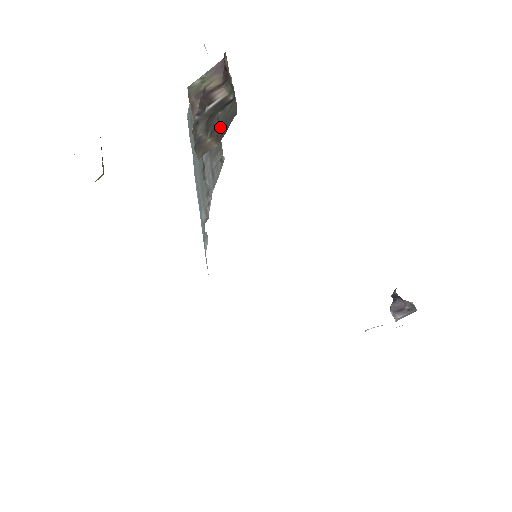
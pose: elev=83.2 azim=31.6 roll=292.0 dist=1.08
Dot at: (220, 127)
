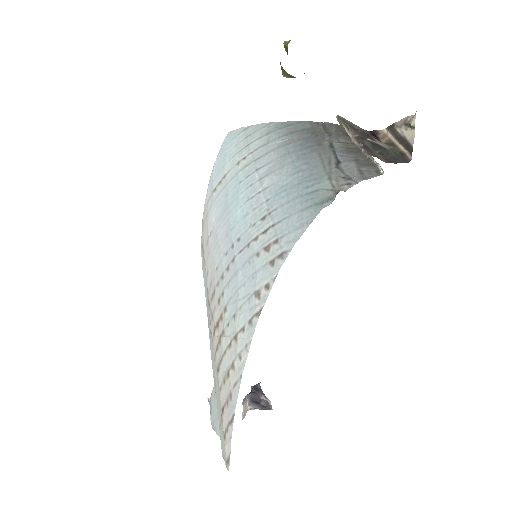
Dot at: (390, 157)
